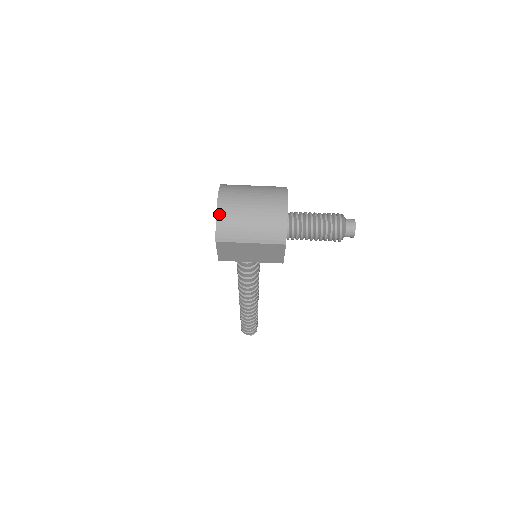
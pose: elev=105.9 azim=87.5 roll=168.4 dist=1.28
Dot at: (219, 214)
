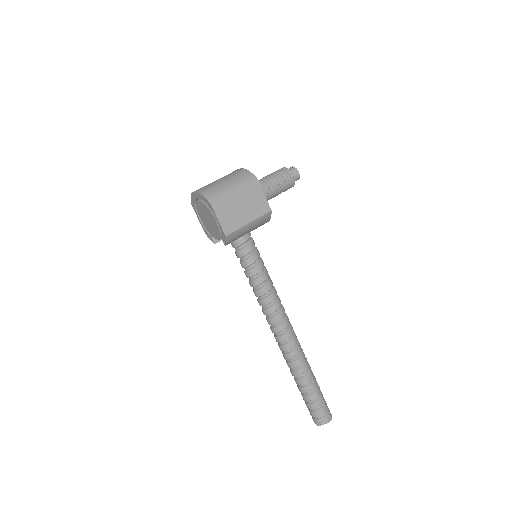
Dot at: (200, 191)
